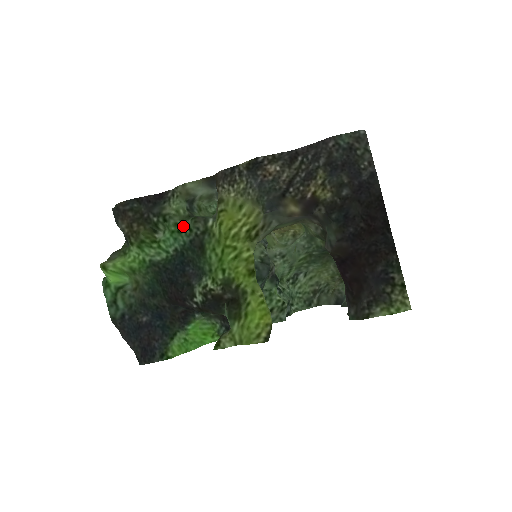
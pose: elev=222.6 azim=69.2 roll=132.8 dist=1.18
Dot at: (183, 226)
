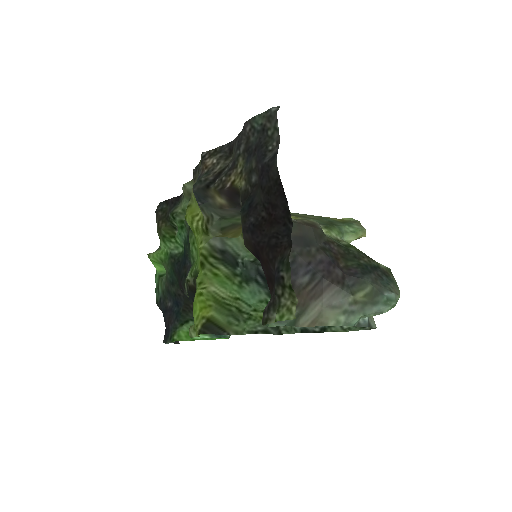
Dot at: (184, 223)
